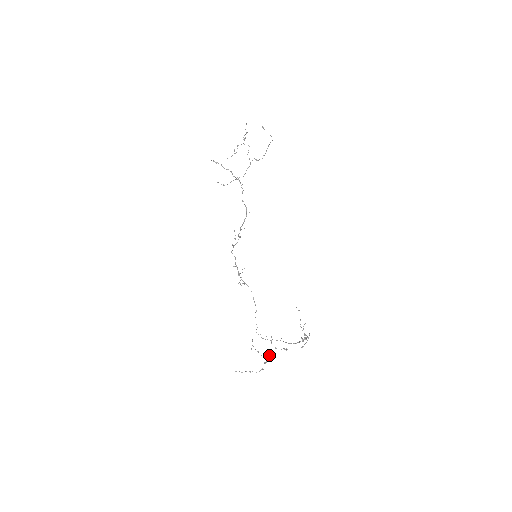
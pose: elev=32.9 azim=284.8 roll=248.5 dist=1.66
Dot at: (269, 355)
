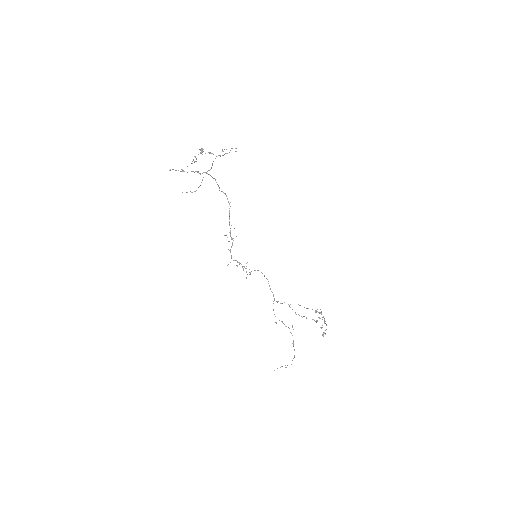
Dot at: occluded
